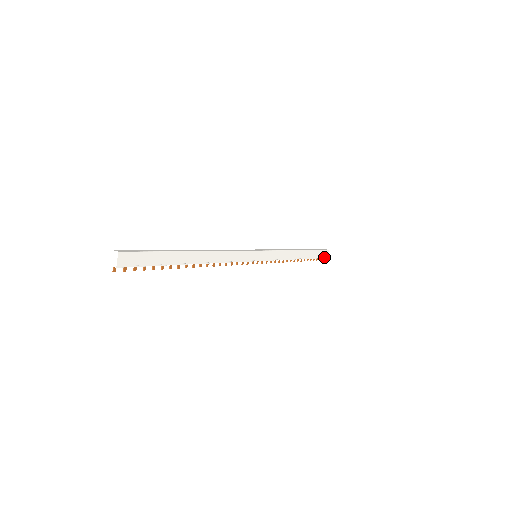
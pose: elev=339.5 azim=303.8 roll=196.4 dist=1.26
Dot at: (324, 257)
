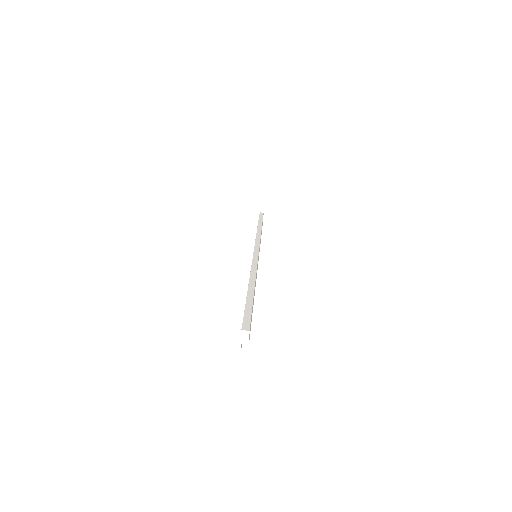
Dot at: occluded
